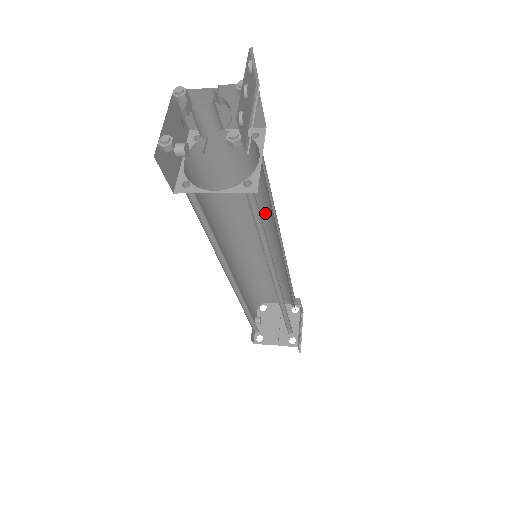
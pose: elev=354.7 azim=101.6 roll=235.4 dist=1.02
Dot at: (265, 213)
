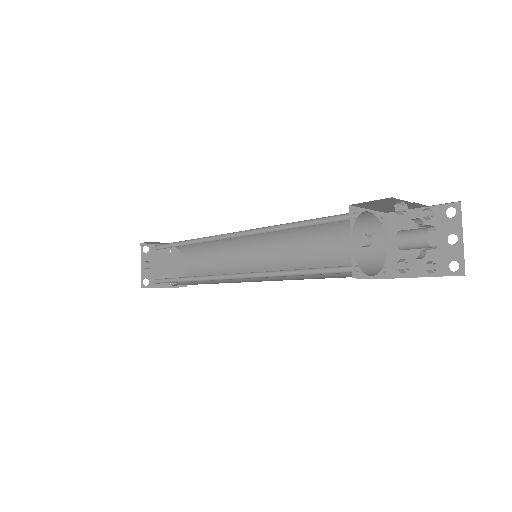
Dot at: (290, 231)
